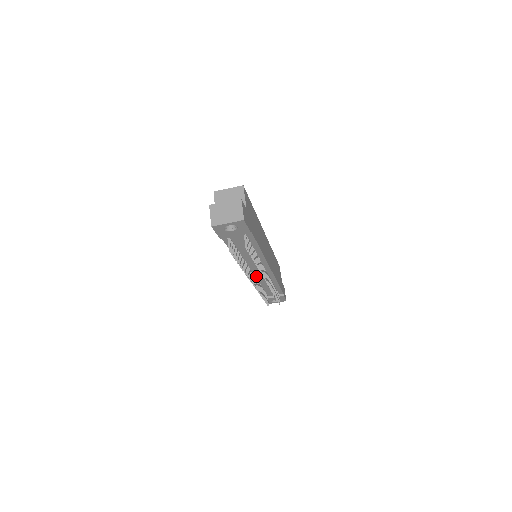
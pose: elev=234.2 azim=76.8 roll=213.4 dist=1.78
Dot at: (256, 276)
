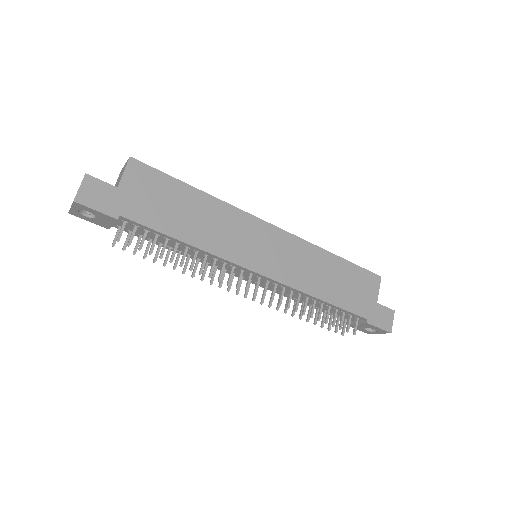
Dot at: occluded
